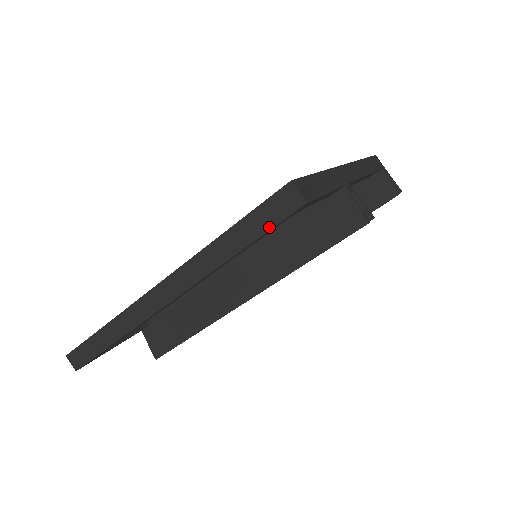
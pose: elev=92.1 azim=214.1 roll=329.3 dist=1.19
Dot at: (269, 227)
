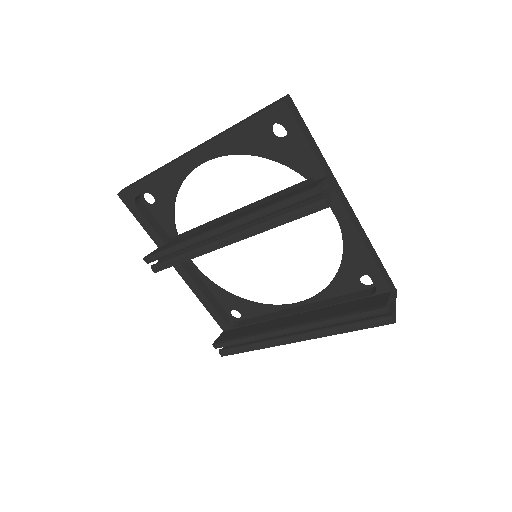
Dot at: (261, 112)
